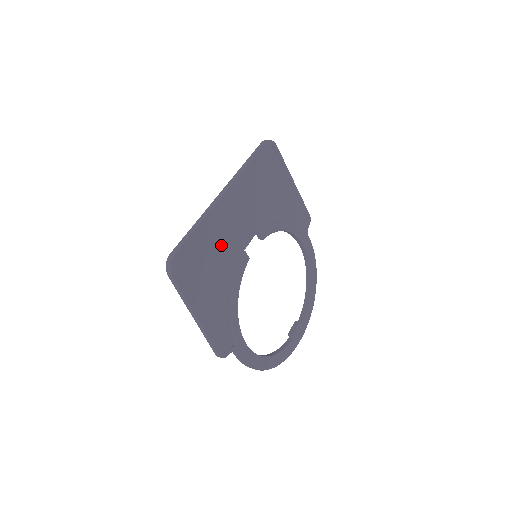
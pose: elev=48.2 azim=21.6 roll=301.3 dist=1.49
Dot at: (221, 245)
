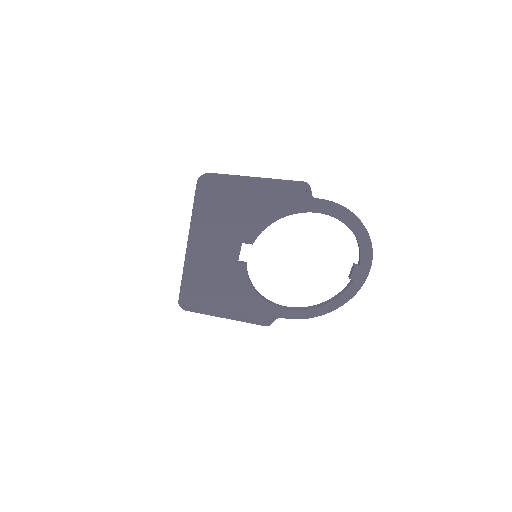
Dot at: (212, 274)
